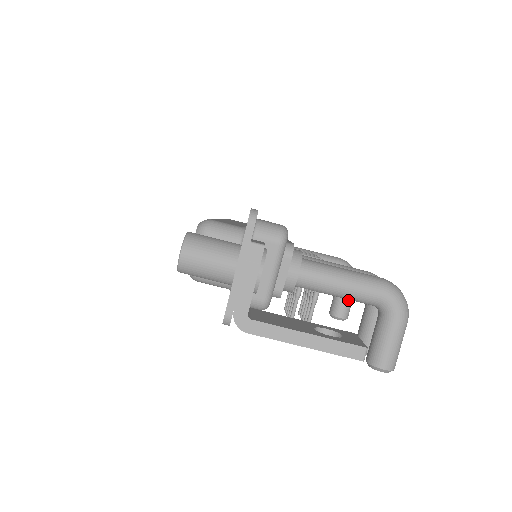
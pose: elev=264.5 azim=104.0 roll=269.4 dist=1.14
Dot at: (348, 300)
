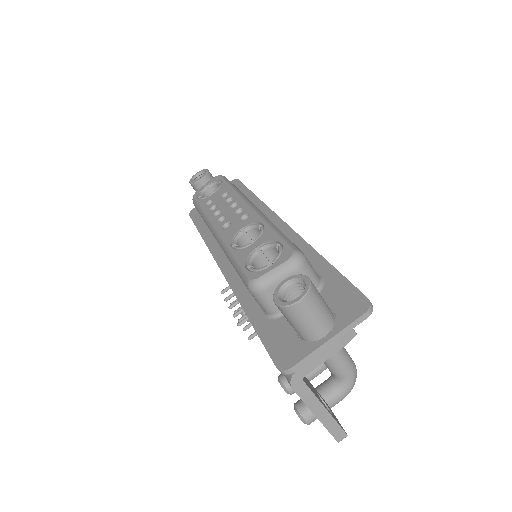
Dot at: occluded
